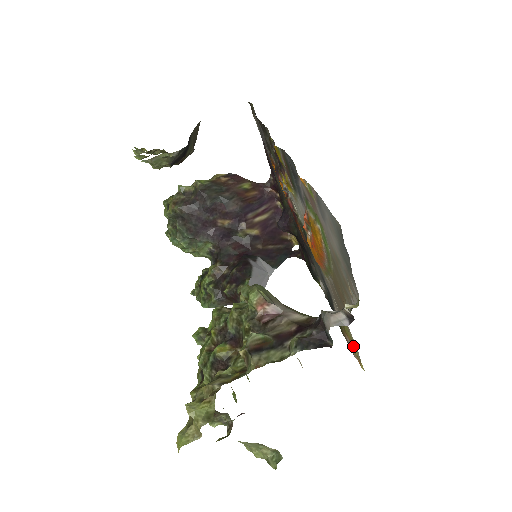
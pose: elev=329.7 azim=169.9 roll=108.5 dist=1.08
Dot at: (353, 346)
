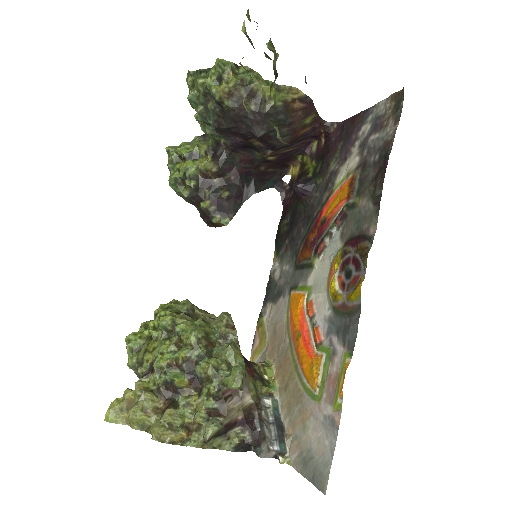
Dot at: (257, 354)
